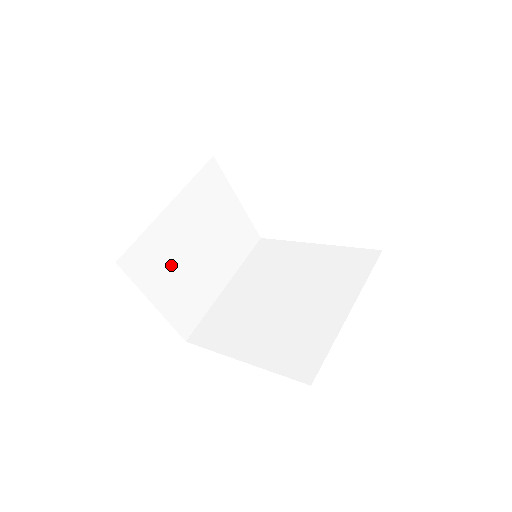
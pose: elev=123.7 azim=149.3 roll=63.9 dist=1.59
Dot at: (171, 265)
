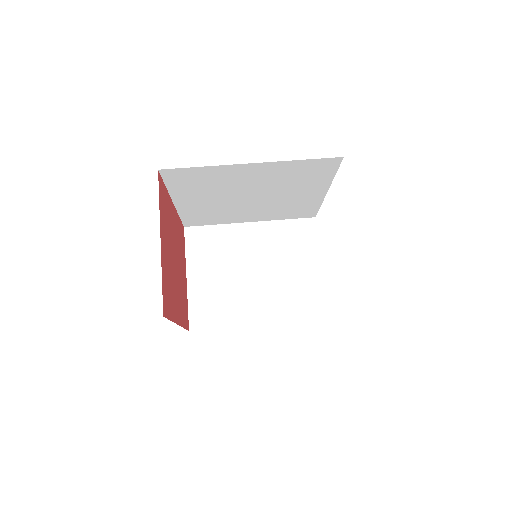
Dot at: (221, 263)
